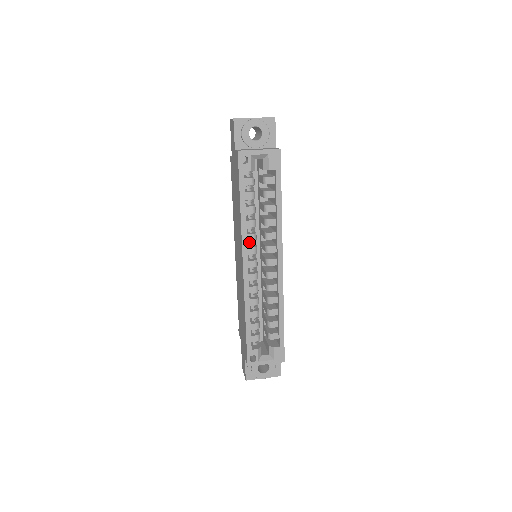
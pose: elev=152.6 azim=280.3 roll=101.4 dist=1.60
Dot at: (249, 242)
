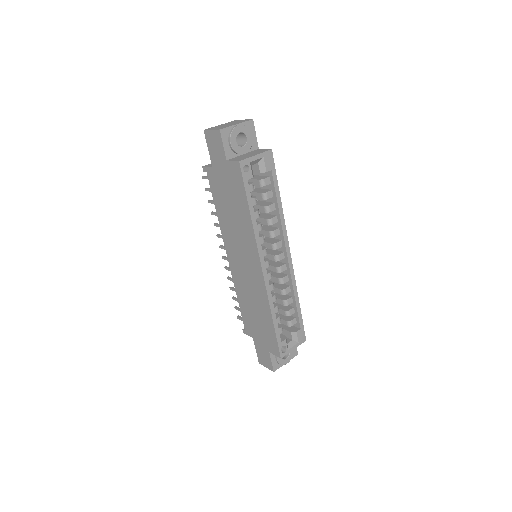
Dot at: occluded
